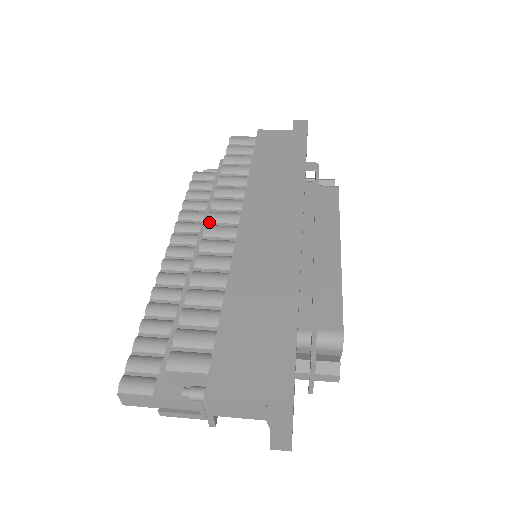
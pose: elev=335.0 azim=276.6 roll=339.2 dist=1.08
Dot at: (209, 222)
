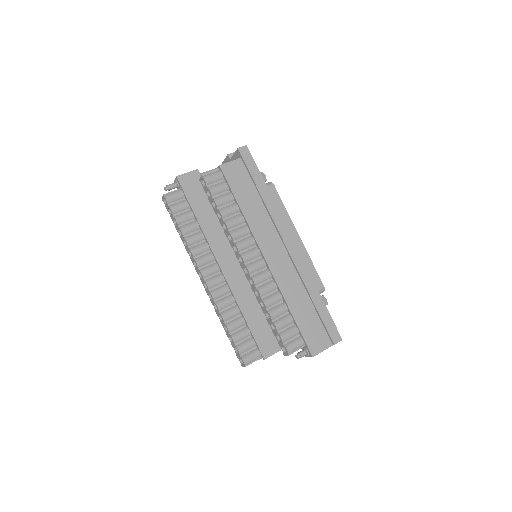
Dot at: (245, 263)
